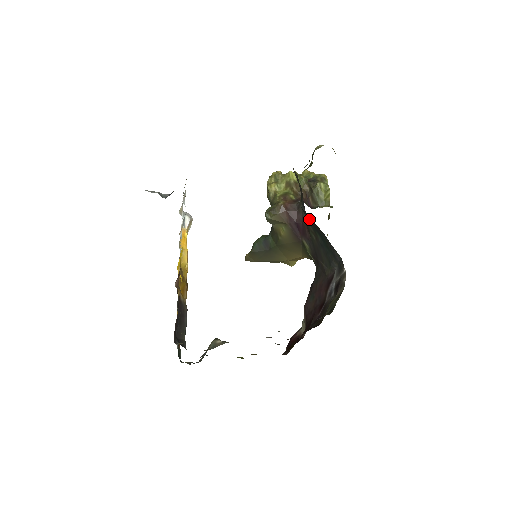
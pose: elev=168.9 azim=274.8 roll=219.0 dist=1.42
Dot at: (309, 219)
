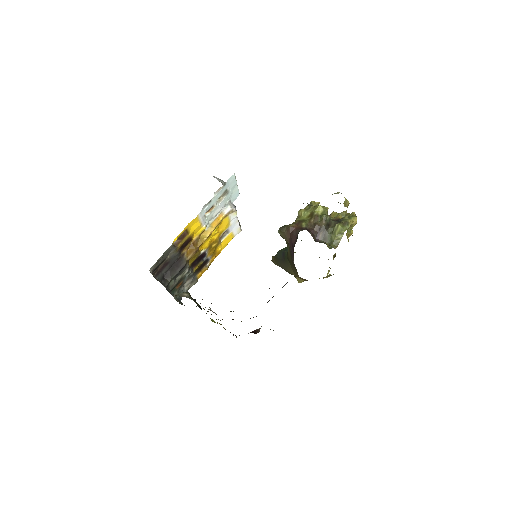
Dot at: occluded
